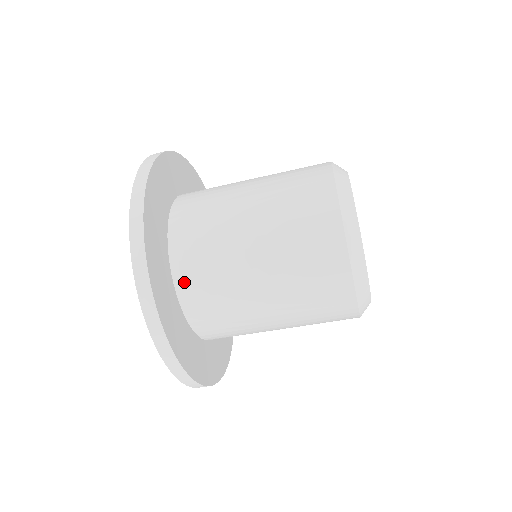
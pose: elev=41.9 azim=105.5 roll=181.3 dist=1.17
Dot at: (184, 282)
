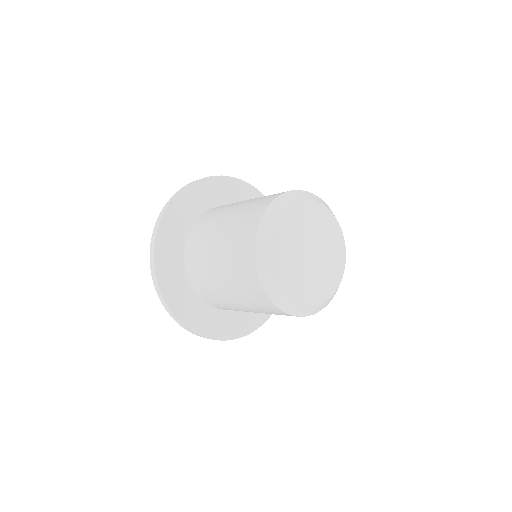
Dot at: occluded
